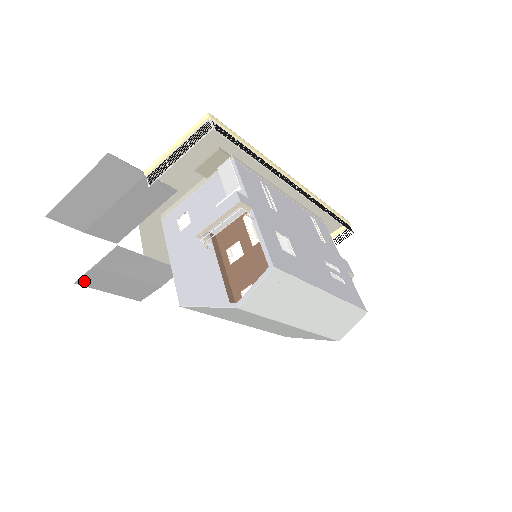
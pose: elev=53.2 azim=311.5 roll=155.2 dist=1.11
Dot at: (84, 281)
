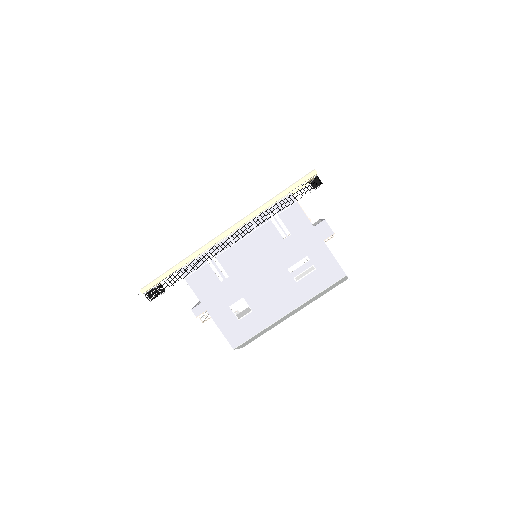
Dot at: occluded
